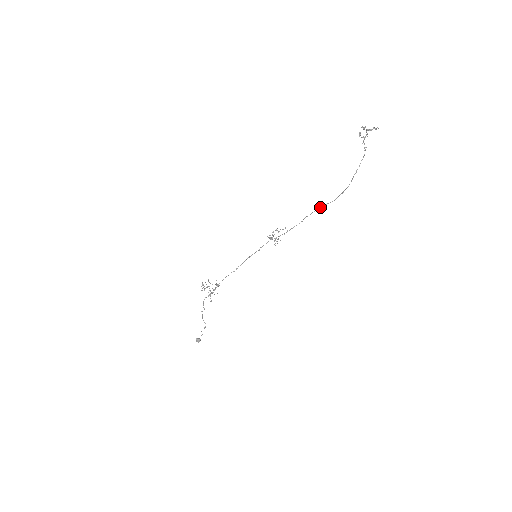
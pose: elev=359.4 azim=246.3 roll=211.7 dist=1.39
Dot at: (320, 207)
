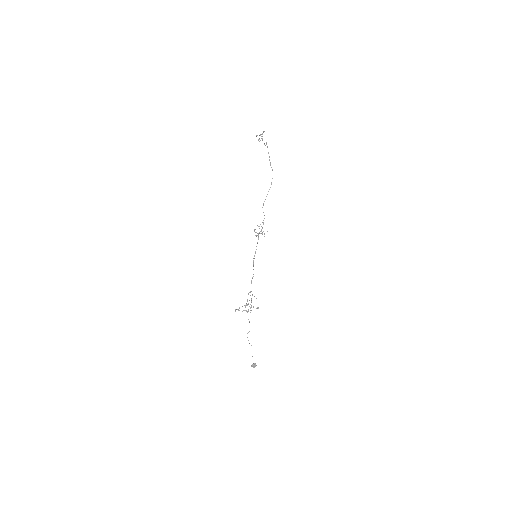
Dot at: occluded
